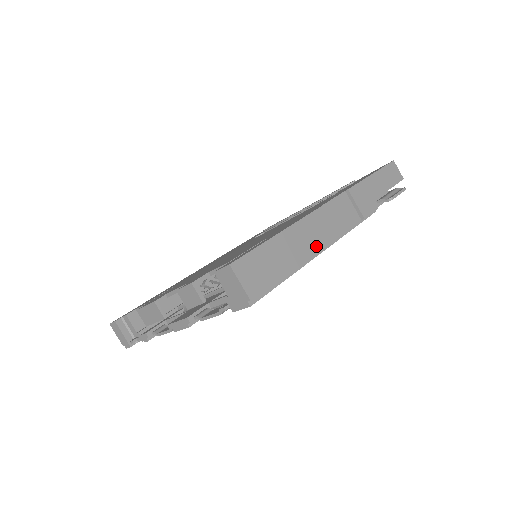
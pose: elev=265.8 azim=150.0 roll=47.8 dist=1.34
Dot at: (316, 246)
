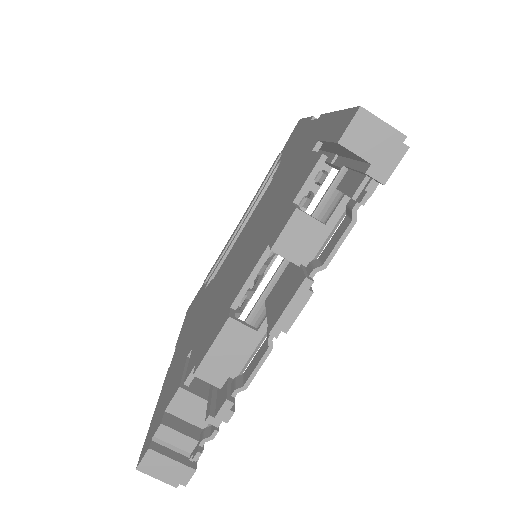
Dot at: occluded
